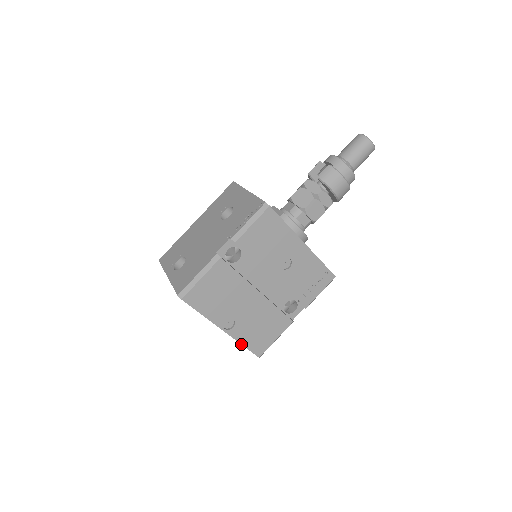
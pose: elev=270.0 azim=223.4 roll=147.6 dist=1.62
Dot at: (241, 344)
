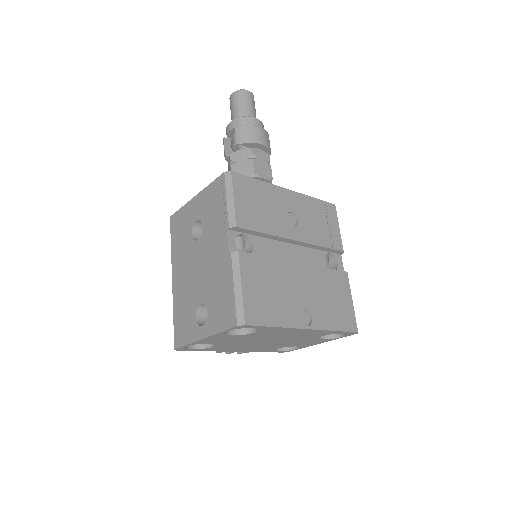
Dot at: (333, 331)
